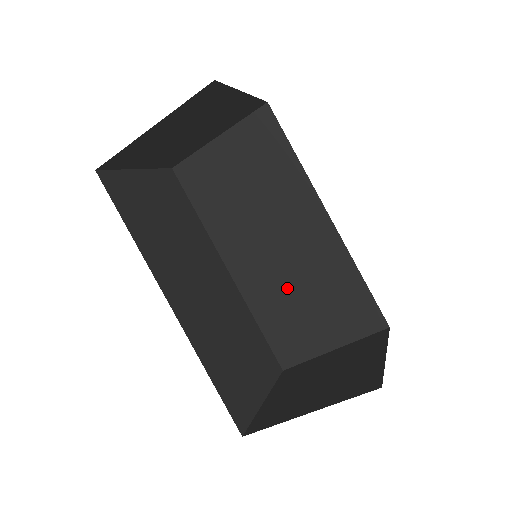
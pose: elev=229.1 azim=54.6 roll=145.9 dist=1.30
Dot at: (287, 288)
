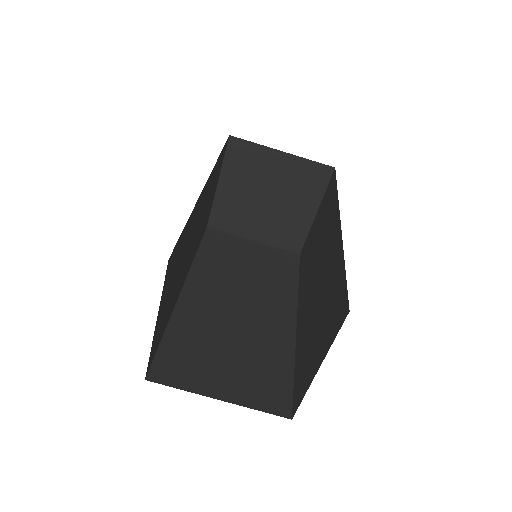
Dot at: (222, 329)
